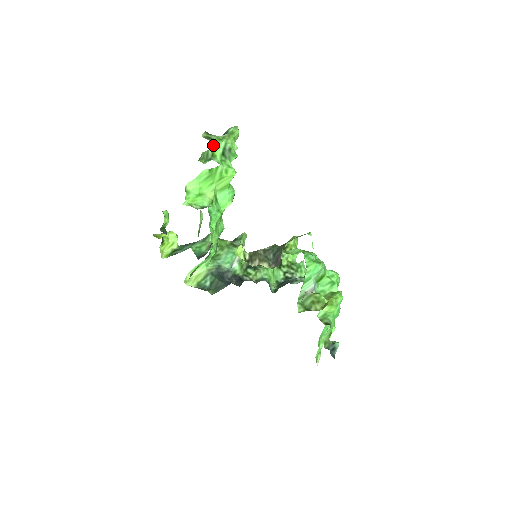
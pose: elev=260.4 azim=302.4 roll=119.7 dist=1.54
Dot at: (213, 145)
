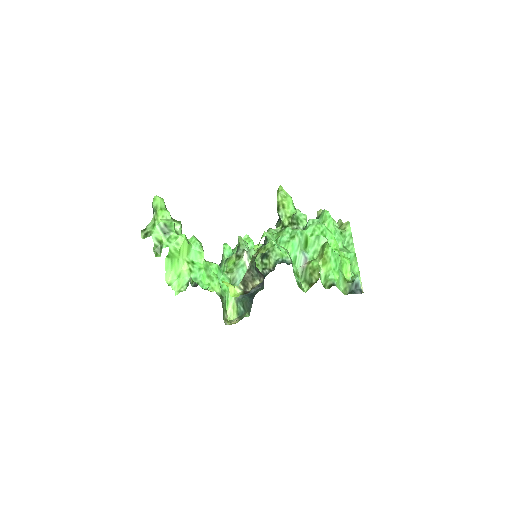
Dot at: (153, 237)
